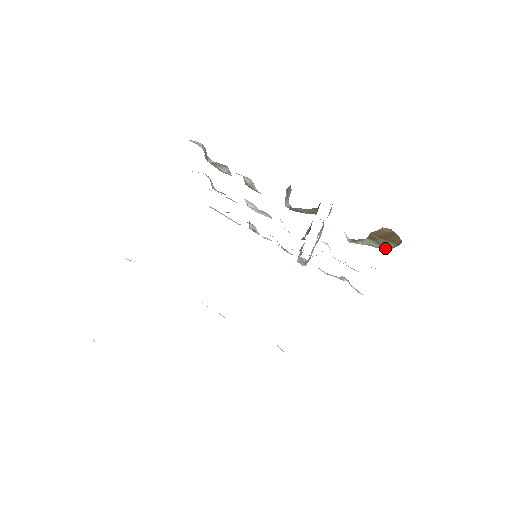
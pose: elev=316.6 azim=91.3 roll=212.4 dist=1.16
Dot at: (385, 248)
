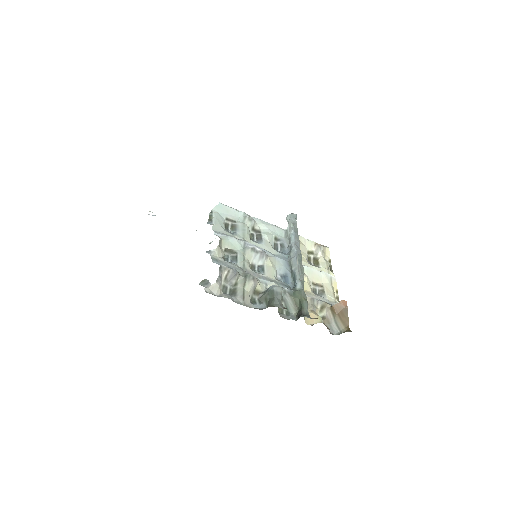
Dot at: (338, 329)
